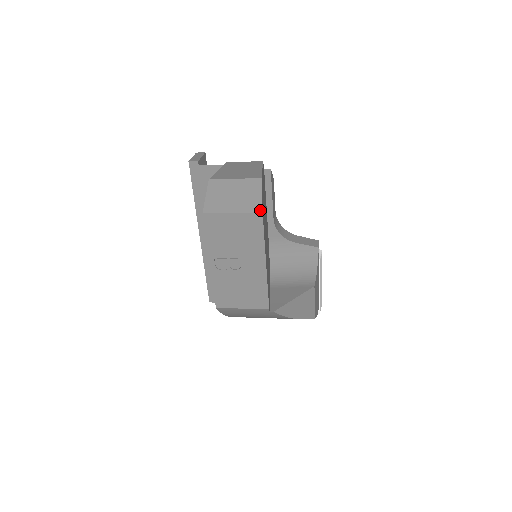
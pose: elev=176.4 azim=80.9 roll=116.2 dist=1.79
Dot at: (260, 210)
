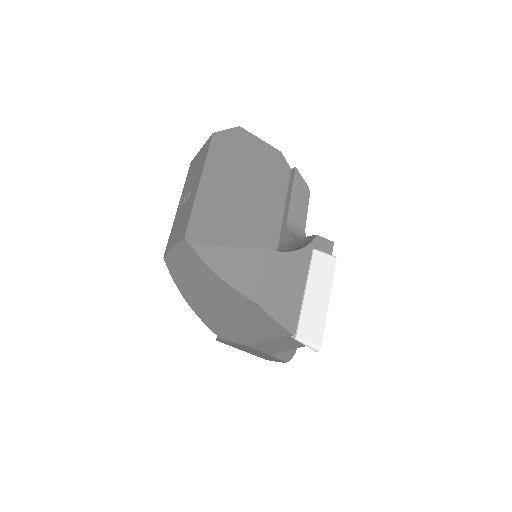
Dot at: (214, 133)
